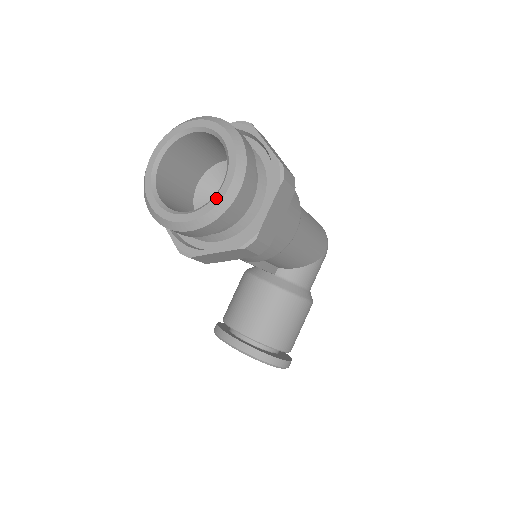
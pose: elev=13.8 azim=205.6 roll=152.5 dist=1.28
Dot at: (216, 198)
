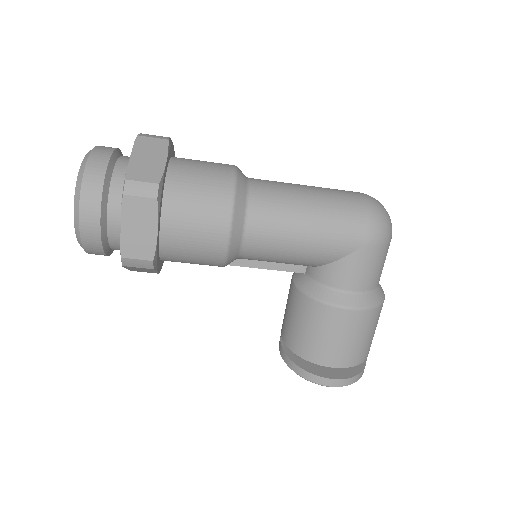
Dot at: occluded
